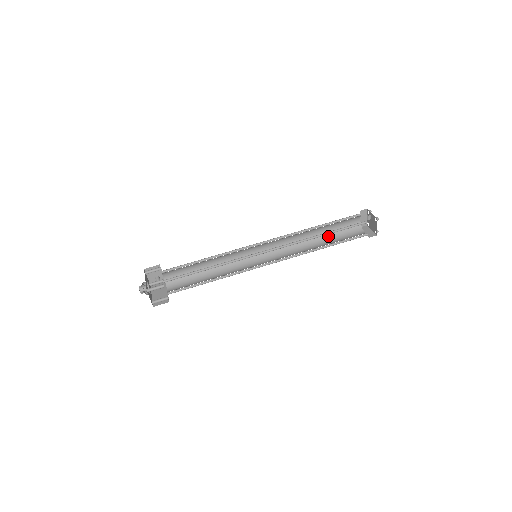
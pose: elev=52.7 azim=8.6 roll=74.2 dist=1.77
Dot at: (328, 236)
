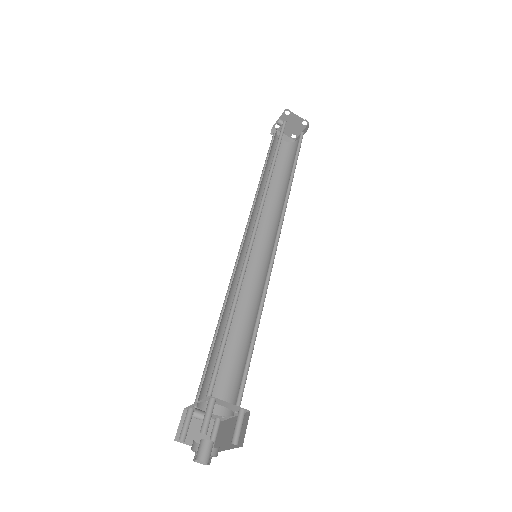
Dot at: (283, 176)
